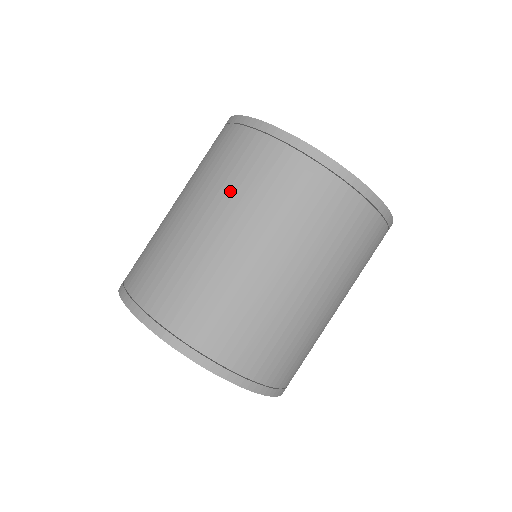
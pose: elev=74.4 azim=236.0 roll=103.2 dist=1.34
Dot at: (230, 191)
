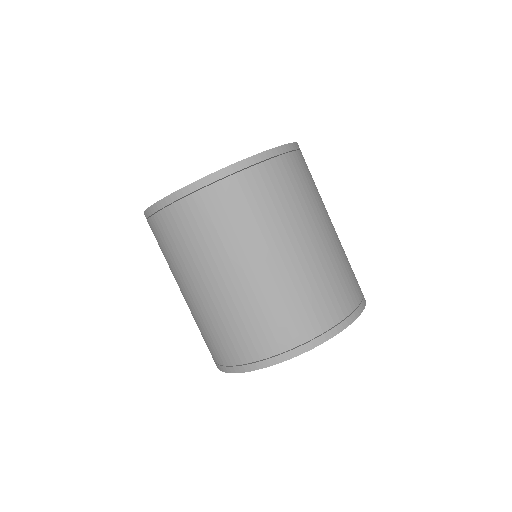
Dot at: (184, 261)
